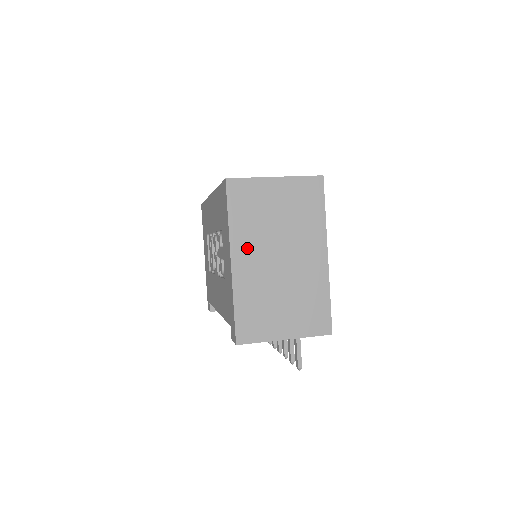
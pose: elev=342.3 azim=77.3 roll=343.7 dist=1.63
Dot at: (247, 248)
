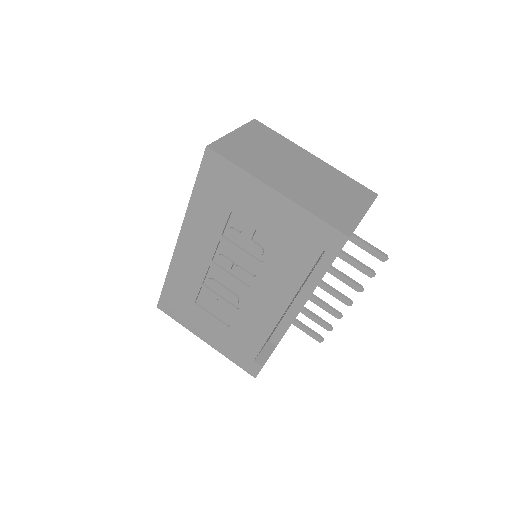
Dot at: (272, 177)
